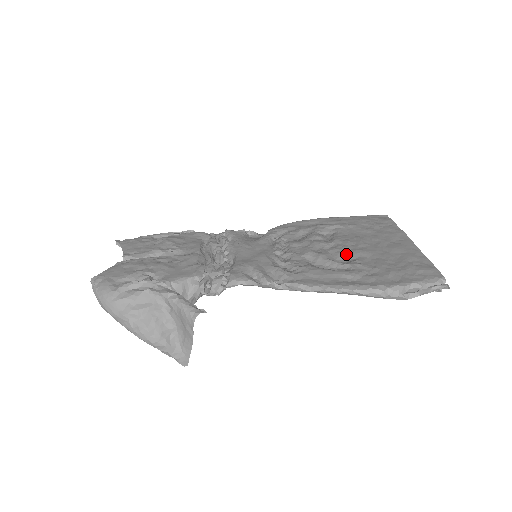
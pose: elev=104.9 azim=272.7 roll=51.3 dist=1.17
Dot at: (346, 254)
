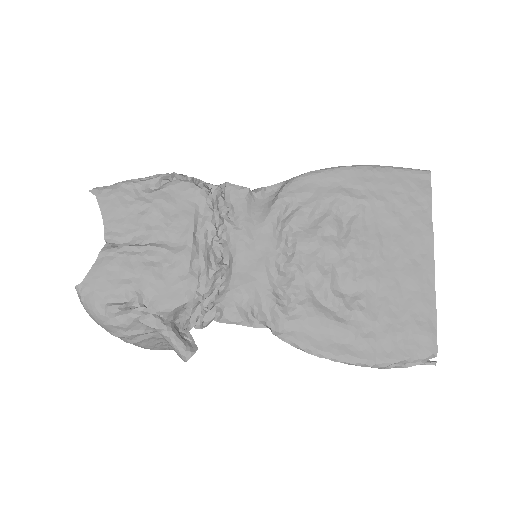
Dot at: (354, 282)
